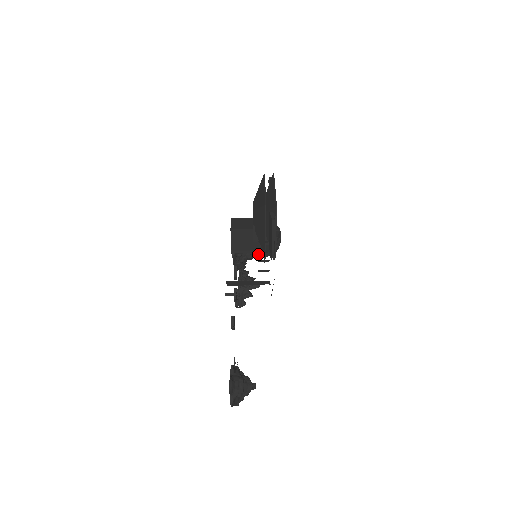
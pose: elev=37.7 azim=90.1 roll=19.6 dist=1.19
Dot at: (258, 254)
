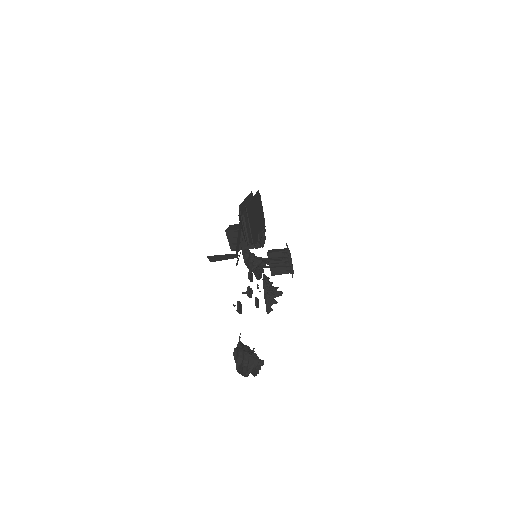
Dot at: (276, 265)
